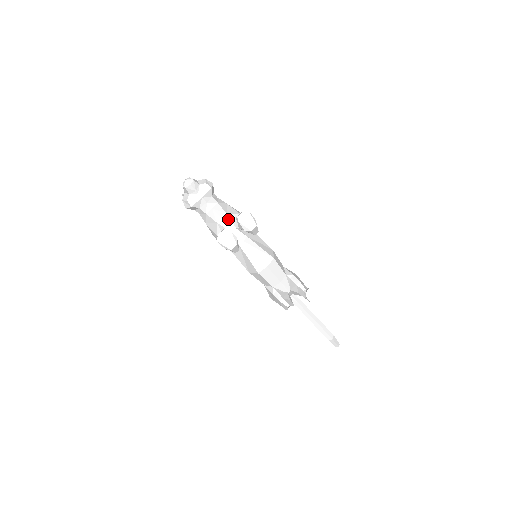
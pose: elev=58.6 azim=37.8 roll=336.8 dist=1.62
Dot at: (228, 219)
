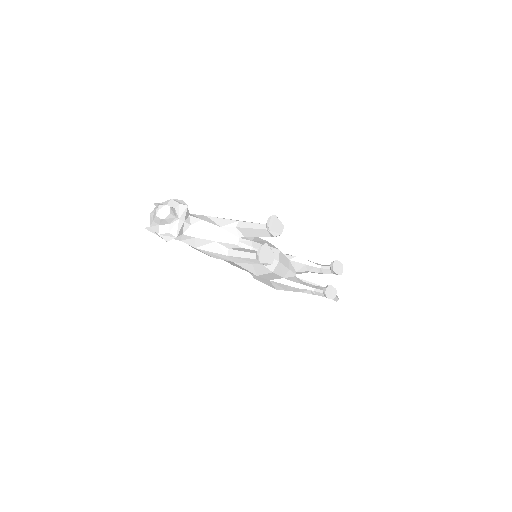
Dot at: (226, 232)
